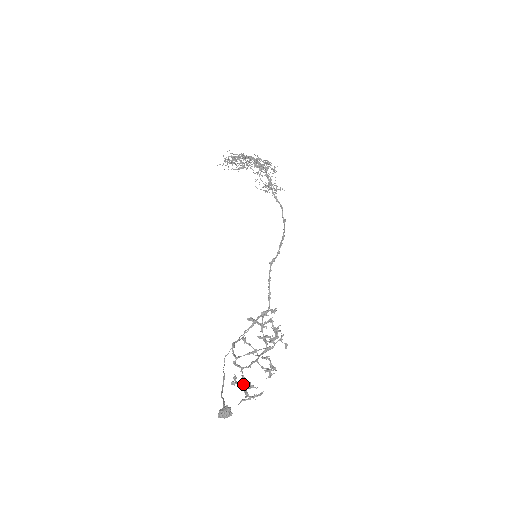
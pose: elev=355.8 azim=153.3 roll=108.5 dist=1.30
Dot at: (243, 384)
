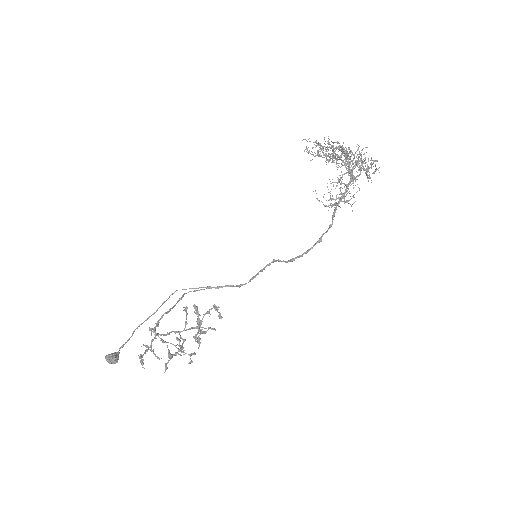
Dot at: (152, 341)
